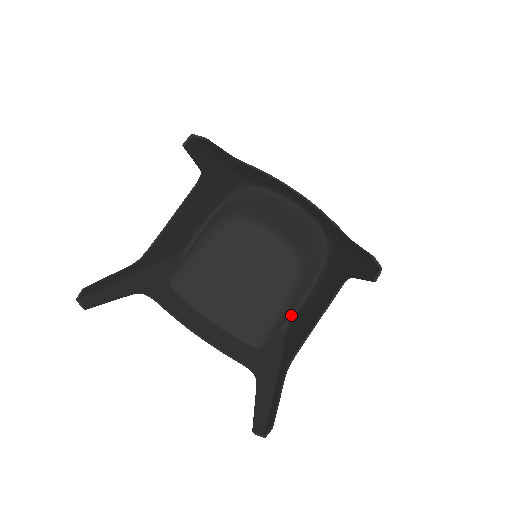
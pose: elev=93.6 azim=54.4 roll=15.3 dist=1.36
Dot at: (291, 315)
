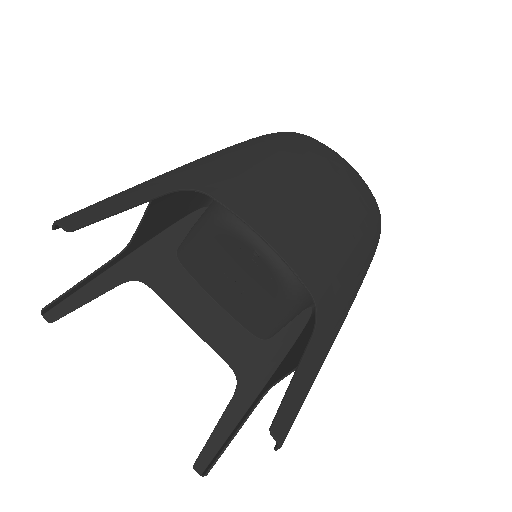
Dot at: occluded
